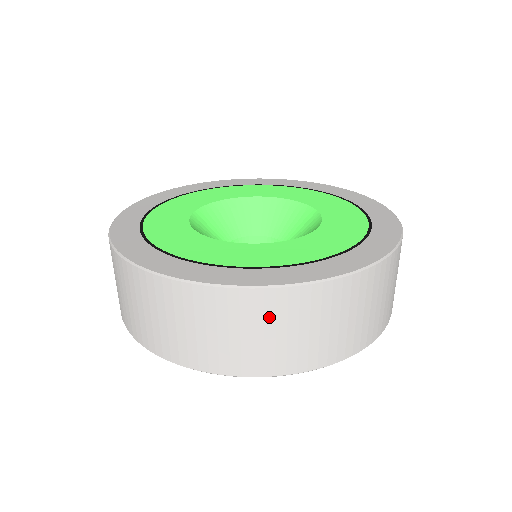
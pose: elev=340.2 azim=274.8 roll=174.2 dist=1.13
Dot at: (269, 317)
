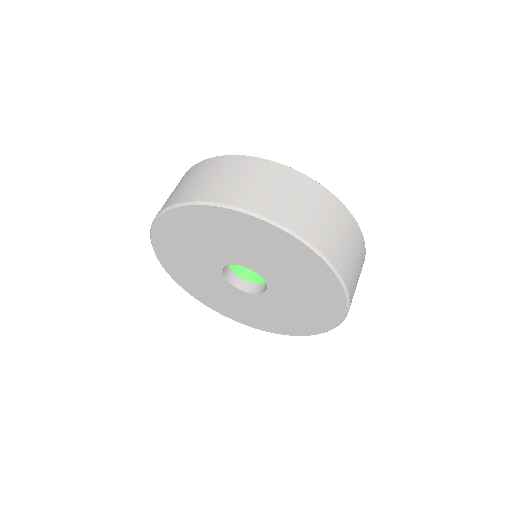
Dot at: (219, 169)
